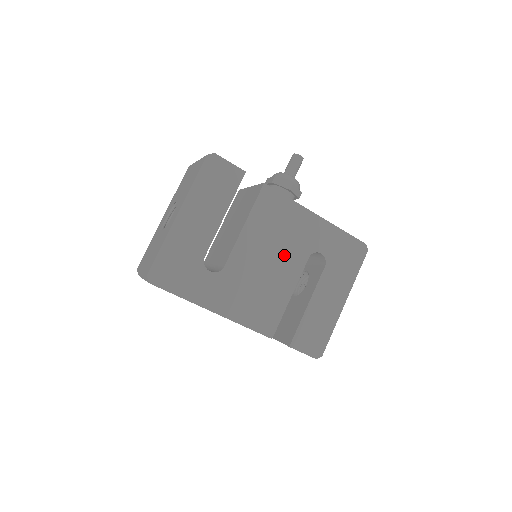
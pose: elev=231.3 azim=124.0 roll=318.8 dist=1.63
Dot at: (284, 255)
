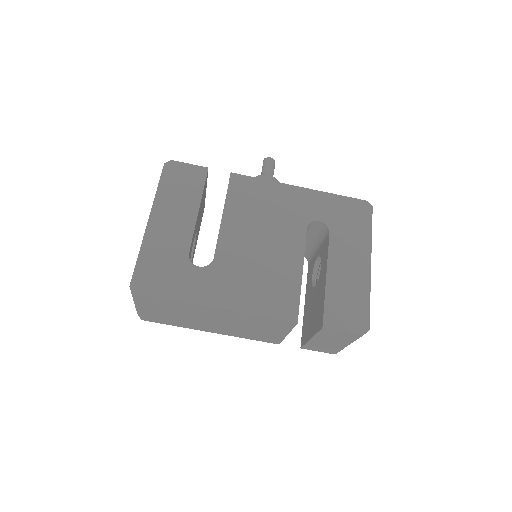
Dot at: (277, 232)
